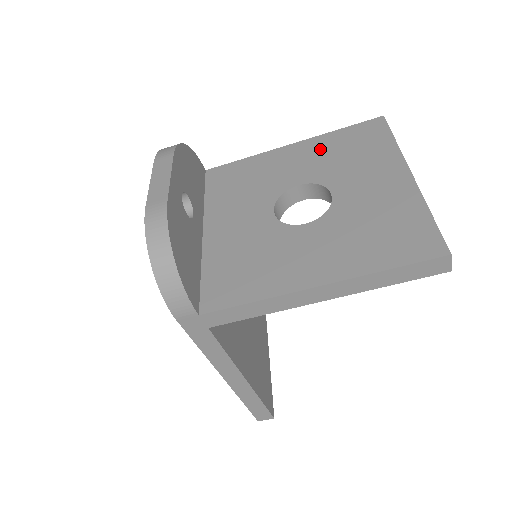
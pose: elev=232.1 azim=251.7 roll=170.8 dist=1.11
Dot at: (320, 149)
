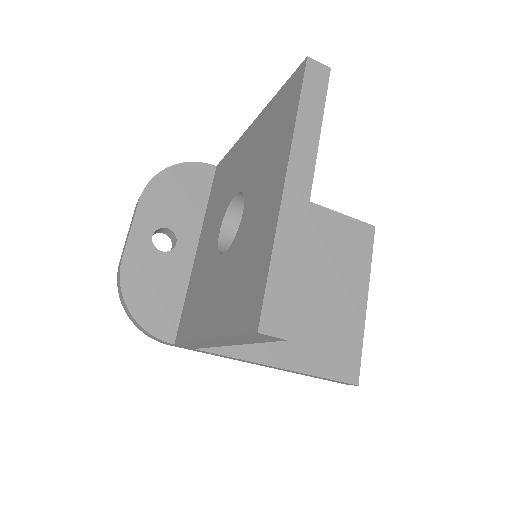
Dot at: (259, 132)
